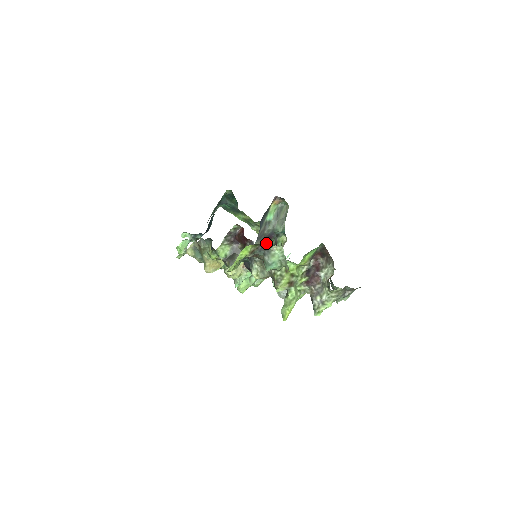
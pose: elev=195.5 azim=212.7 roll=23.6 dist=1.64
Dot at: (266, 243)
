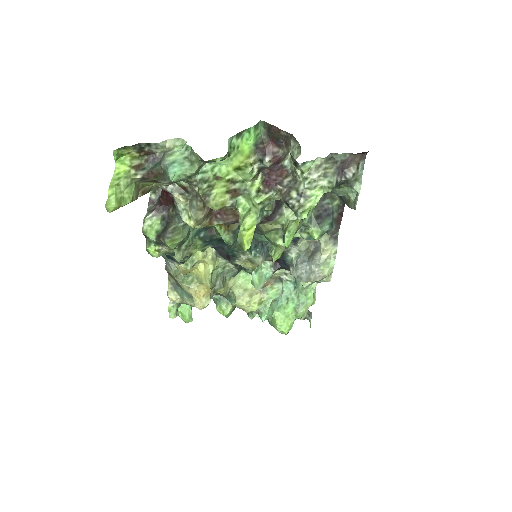
Dot at: occluded
